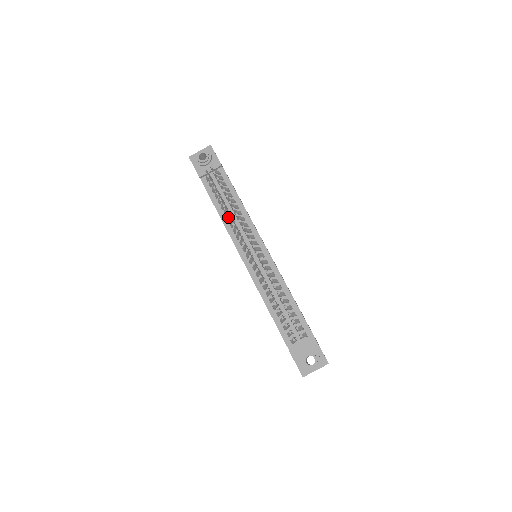
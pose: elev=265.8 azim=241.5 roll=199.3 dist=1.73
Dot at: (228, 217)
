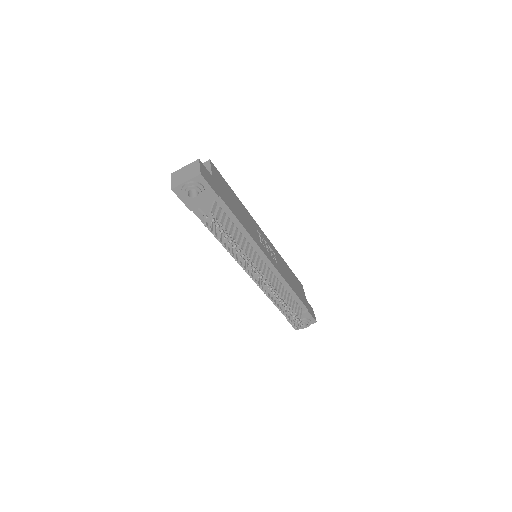
Dot at: occluded
